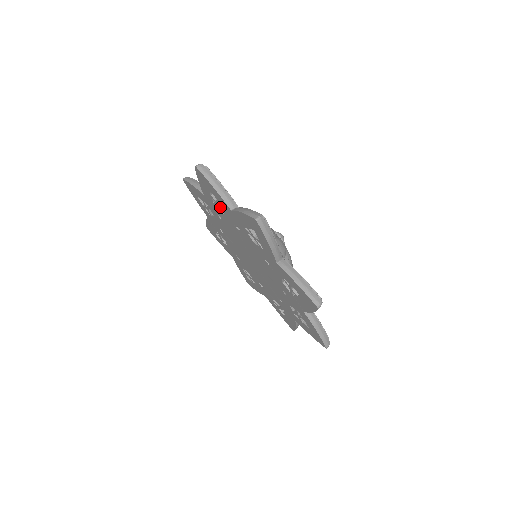
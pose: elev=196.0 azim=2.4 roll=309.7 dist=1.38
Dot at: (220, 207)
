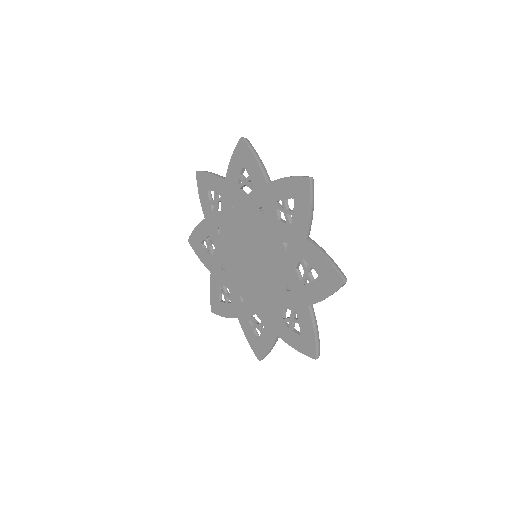
Dot at: (243, 191)
